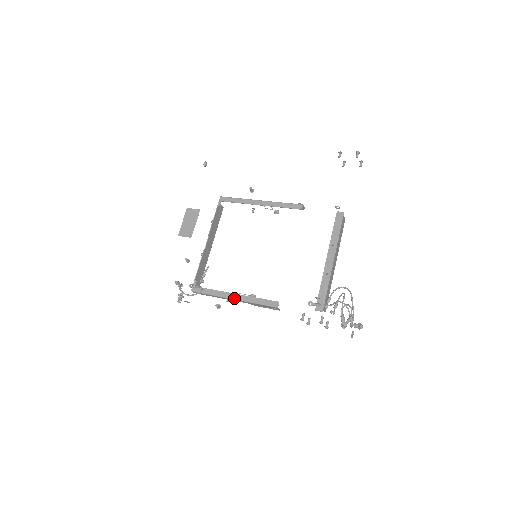
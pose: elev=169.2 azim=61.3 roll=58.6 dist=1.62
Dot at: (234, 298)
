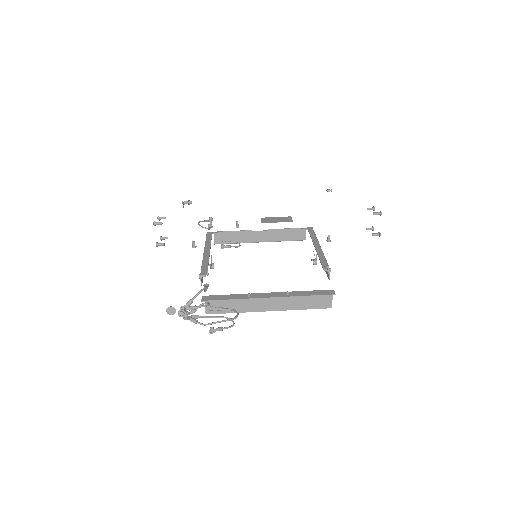
Dot at: (205, 251)
